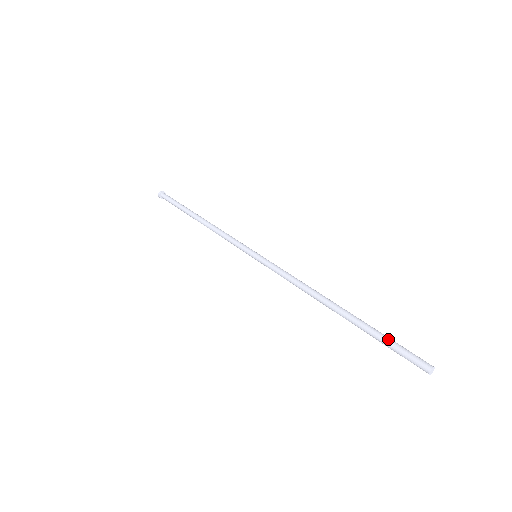
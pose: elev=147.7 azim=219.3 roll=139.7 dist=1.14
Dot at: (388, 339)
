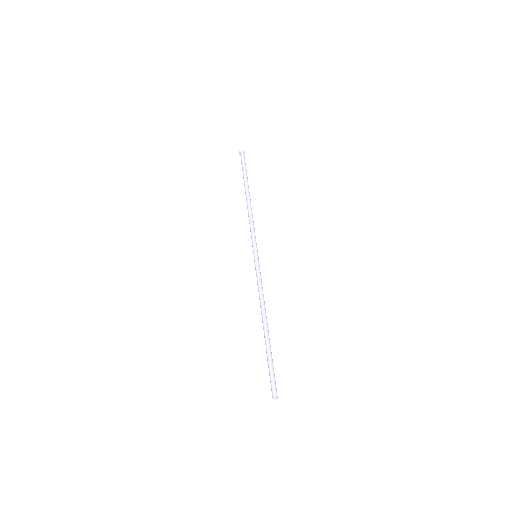
Dot at: (269, 367)
